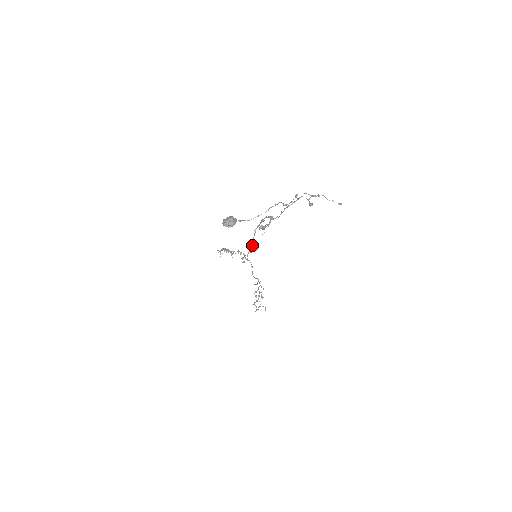
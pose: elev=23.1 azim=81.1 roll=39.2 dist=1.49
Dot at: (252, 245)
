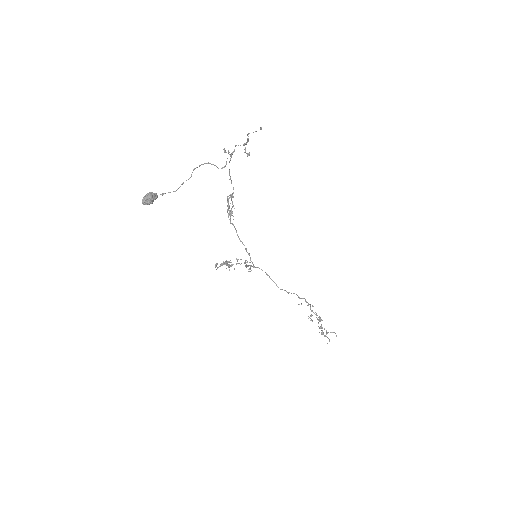
Dot at: (242, 243)
